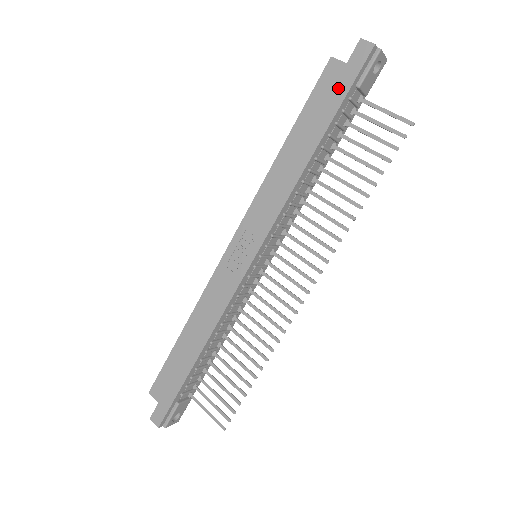
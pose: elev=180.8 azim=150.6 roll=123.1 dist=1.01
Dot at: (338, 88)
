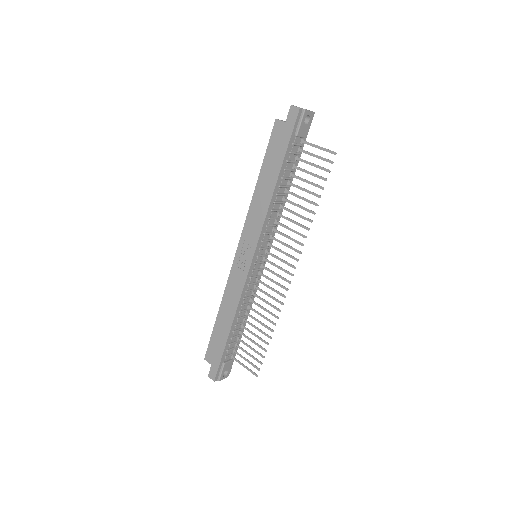
Dot at: (283, 139)
